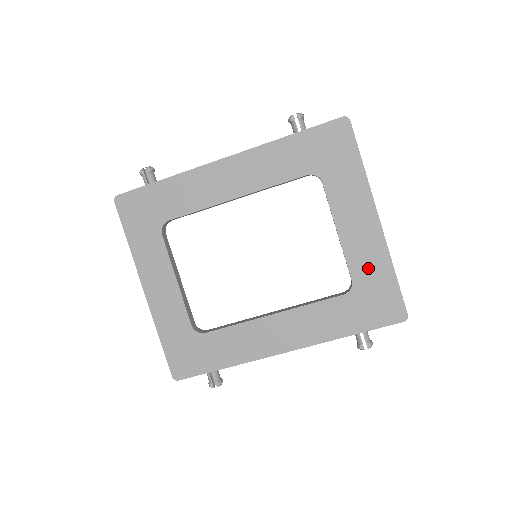
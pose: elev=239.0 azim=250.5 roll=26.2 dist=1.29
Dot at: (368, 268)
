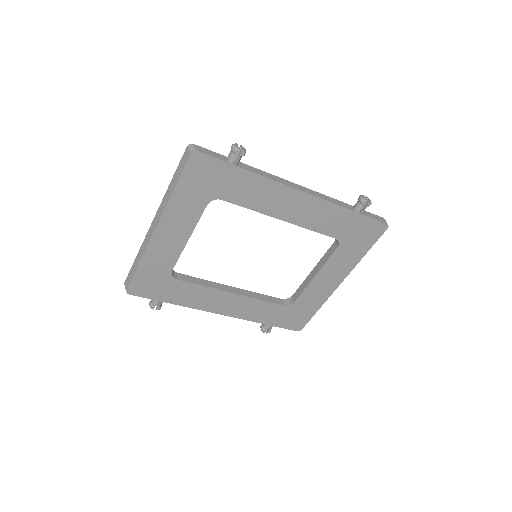
Dot at: (309, 301)
